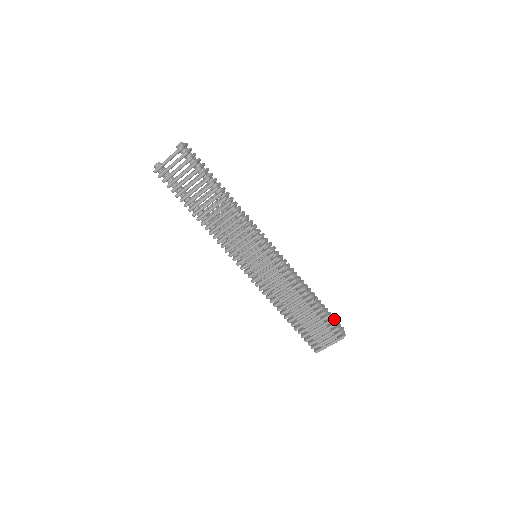
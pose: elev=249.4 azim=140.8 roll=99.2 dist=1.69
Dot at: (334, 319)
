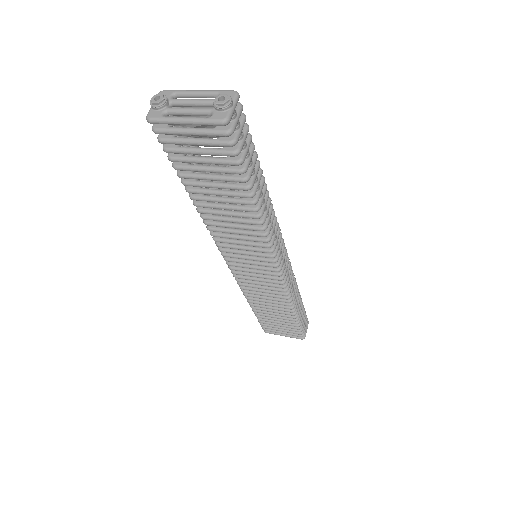
Dot at: occluded
